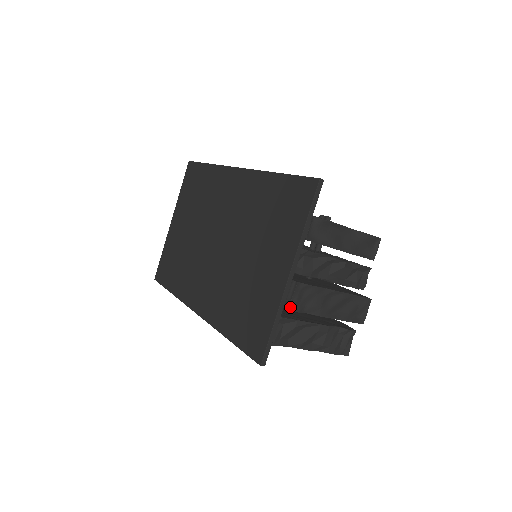
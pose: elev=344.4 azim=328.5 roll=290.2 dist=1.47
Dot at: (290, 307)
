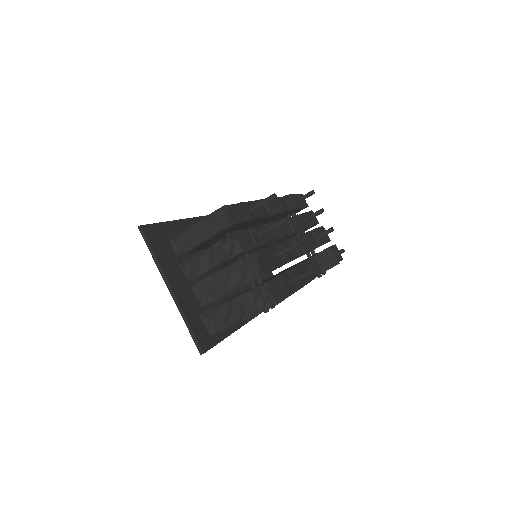
Dot at: (201, 304)
